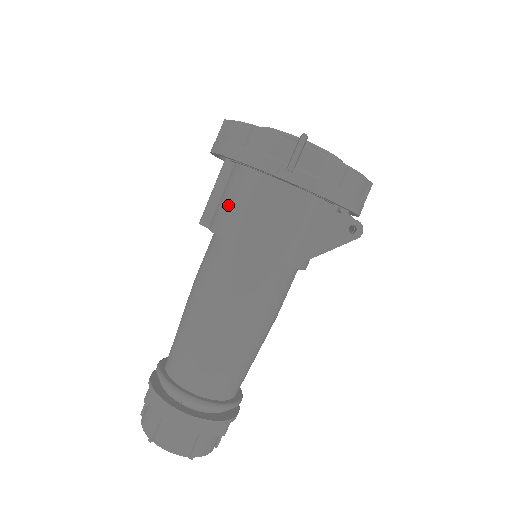
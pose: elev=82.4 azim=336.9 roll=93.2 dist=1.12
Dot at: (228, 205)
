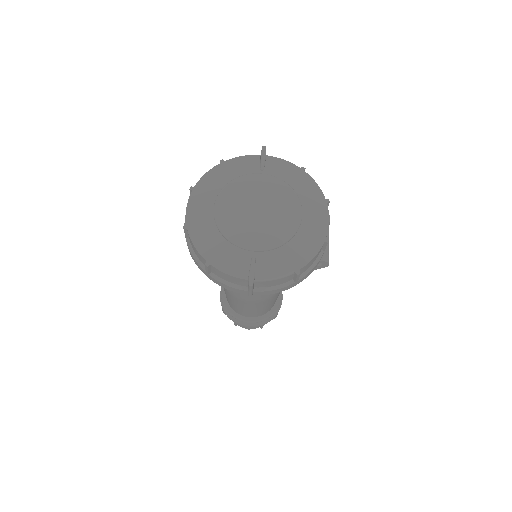
Dot at: occluded
